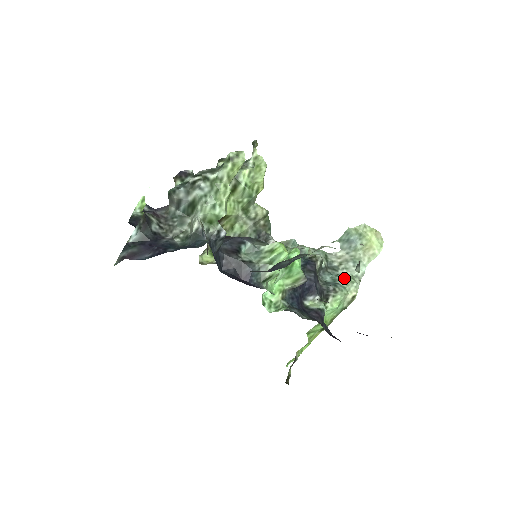
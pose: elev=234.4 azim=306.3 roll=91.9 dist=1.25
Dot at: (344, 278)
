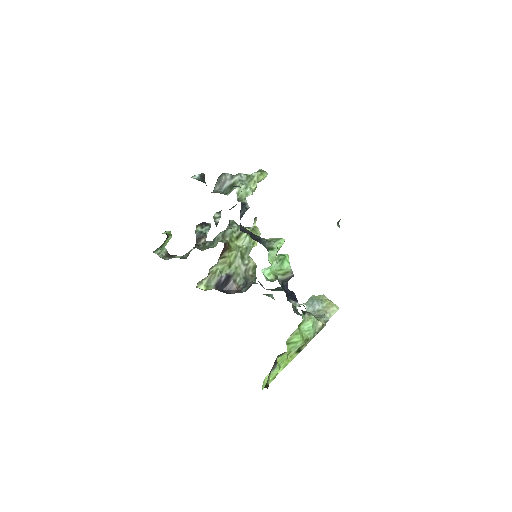
Dot at: occluded
